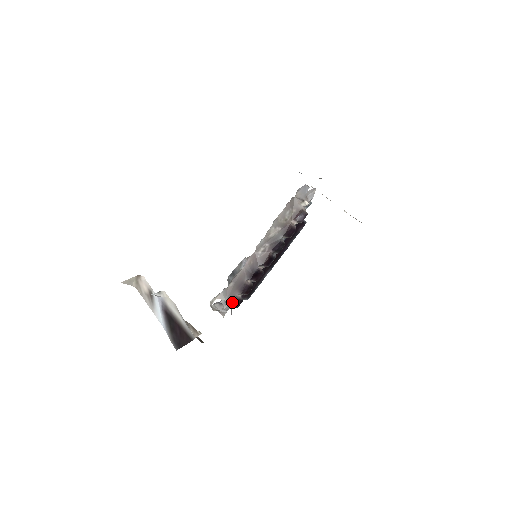
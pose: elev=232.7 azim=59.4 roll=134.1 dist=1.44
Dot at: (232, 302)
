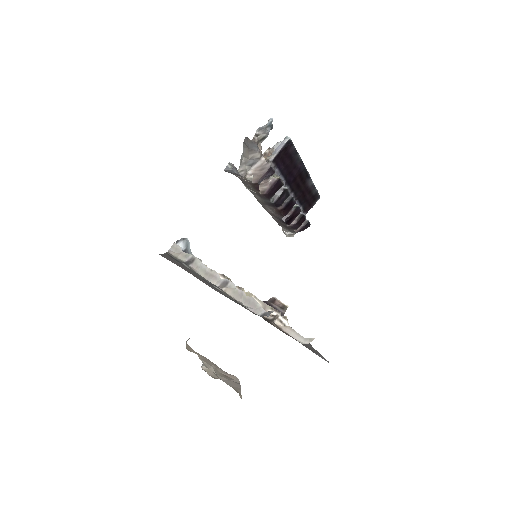
Dot at: occluded
